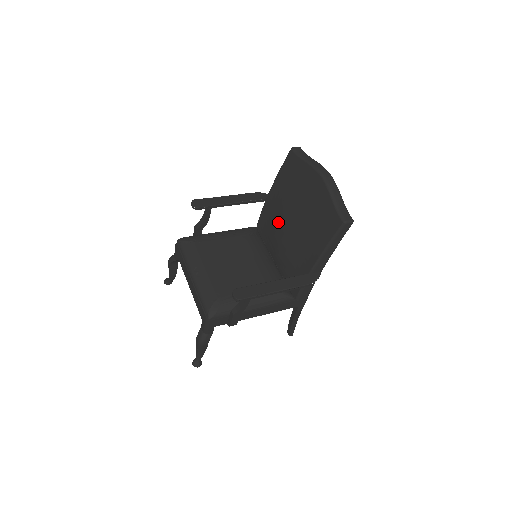
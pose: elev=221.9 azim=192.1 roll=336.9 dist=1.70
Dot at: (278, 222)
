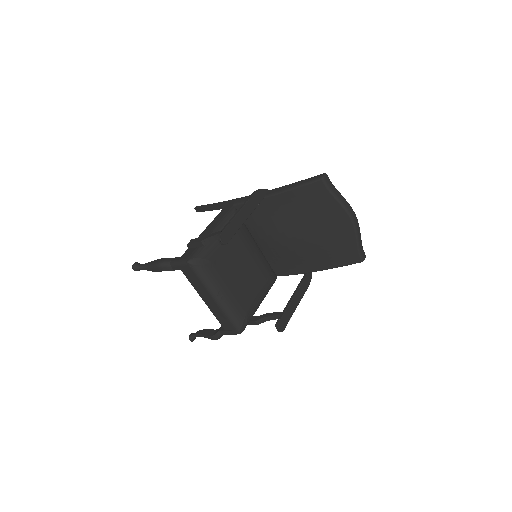
Dot at: (280, 227)
